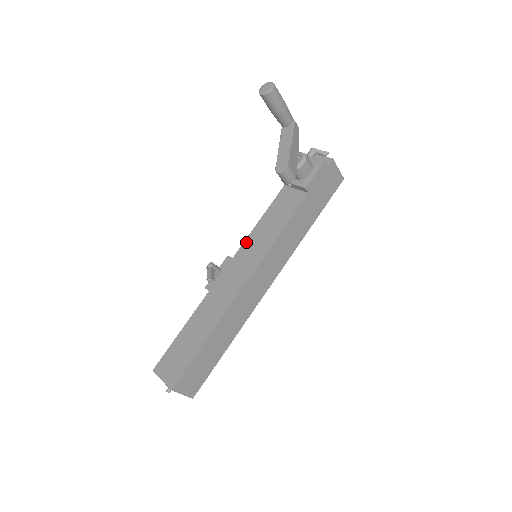
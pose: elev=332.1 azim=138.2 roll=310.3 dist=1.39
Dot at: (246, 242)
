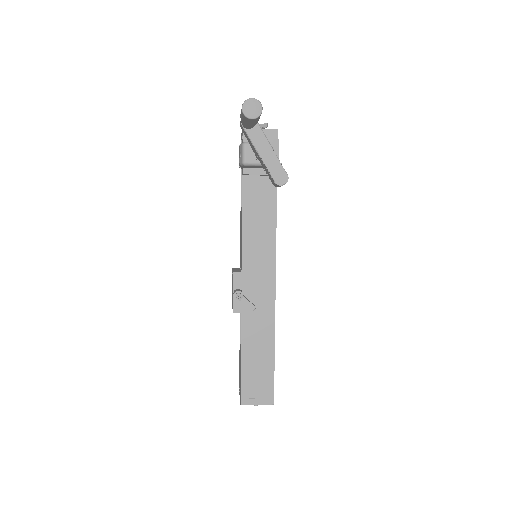
Dot at: (245, 251)
